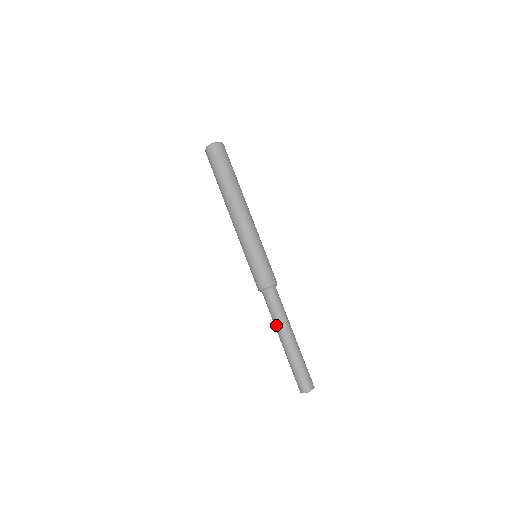
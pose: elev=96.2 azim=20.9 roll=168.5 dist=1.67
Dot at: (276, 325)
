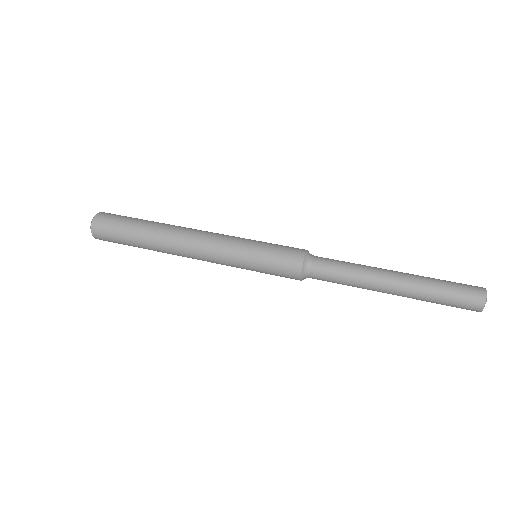
Dot at: (361, 287)
